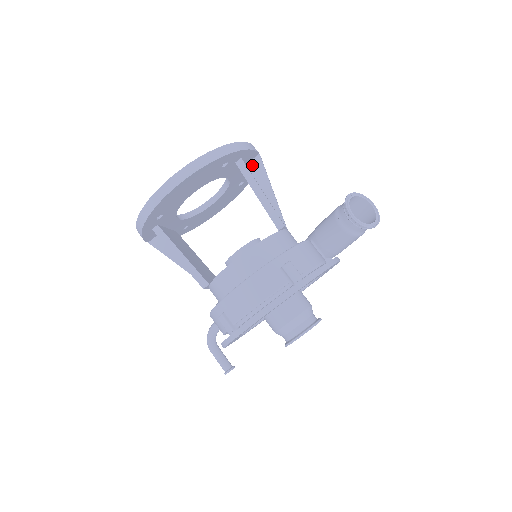
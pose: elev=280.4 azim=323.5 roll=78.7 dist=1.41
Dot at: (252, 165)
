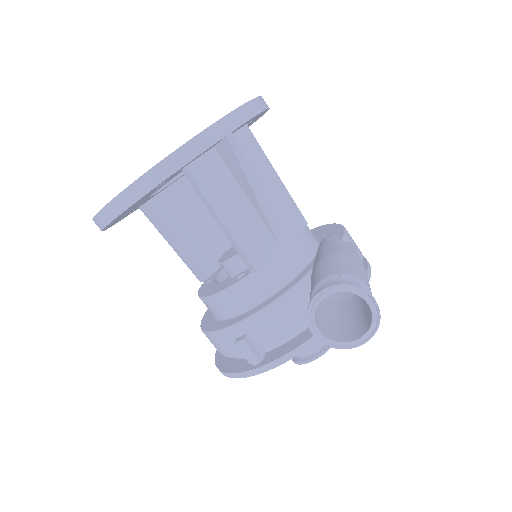
Dot at: (222, 150)
